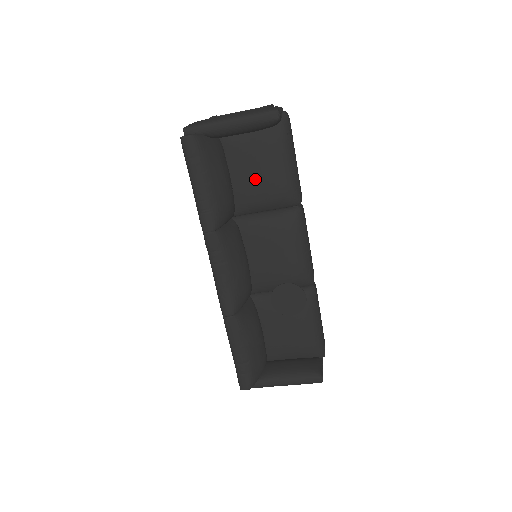
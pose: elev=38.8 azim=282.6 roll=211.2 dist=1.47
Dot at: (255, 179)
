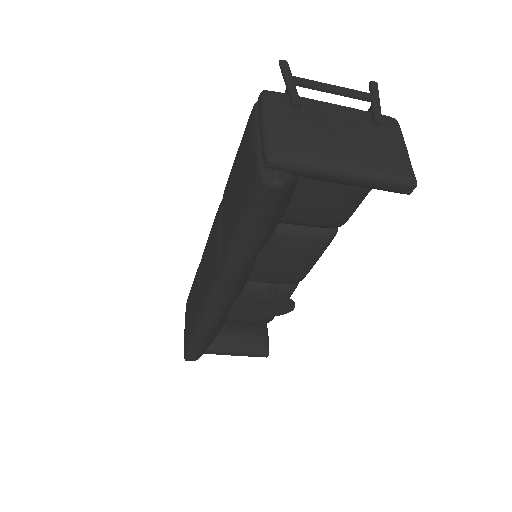
Dot at: (312, 204)
